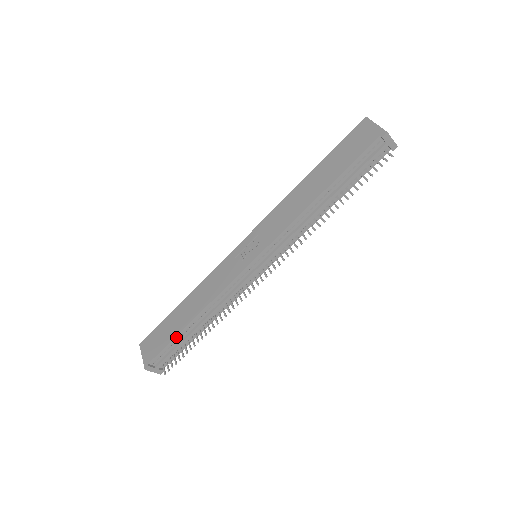
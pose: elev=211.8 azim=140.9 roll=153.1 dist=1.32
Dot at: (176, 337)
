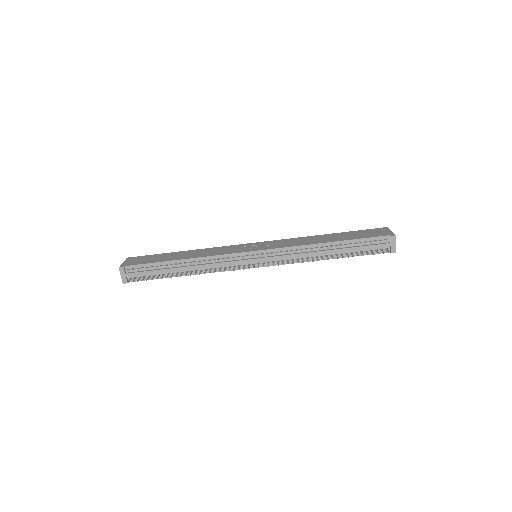
Dot at: (160, 263)
